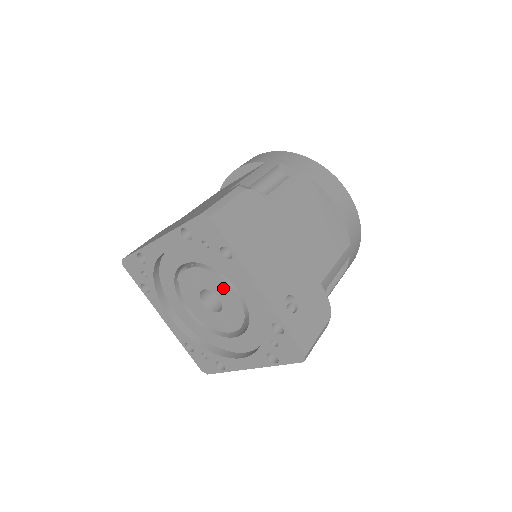
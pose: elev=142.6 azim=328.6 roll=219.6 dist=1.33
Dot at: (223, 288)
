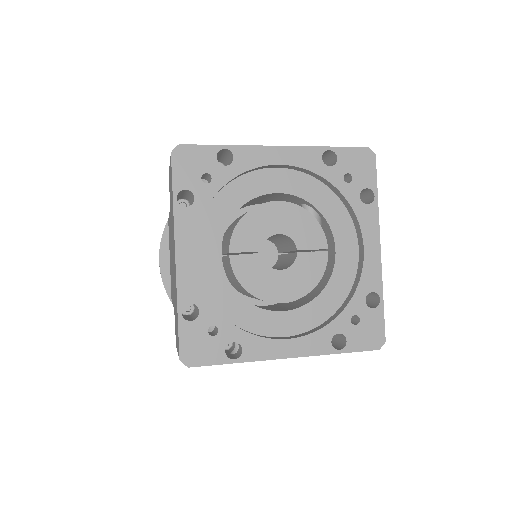
Dot at: (267, 216)
